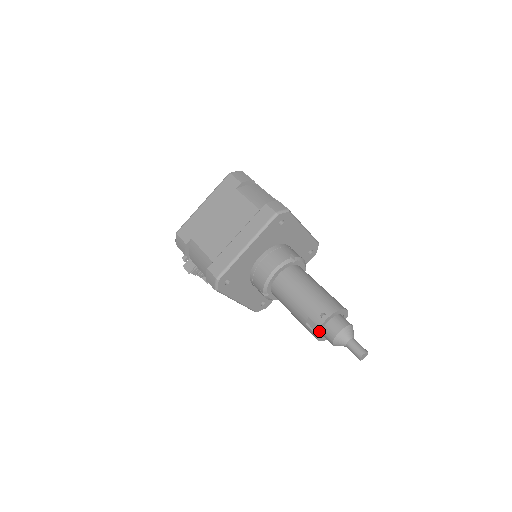
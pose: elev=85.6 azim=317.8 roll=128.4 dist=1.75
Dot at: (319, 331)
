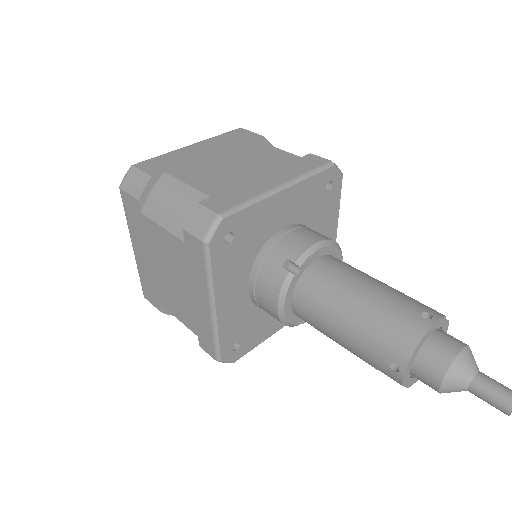
Dot at: (406, 383)
